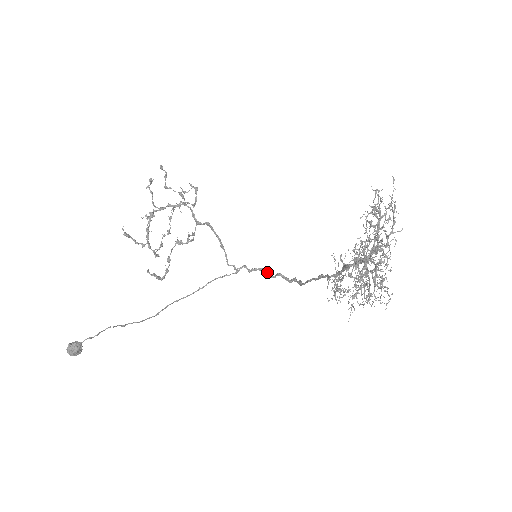
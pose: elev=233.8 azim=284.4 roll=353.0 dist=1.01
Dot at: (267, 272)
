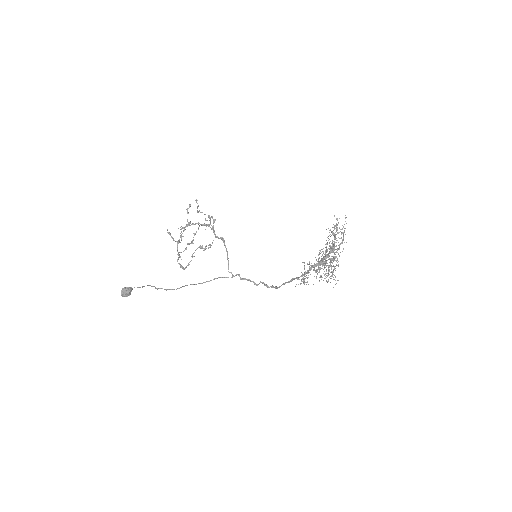
Dot at: (253, 281)
